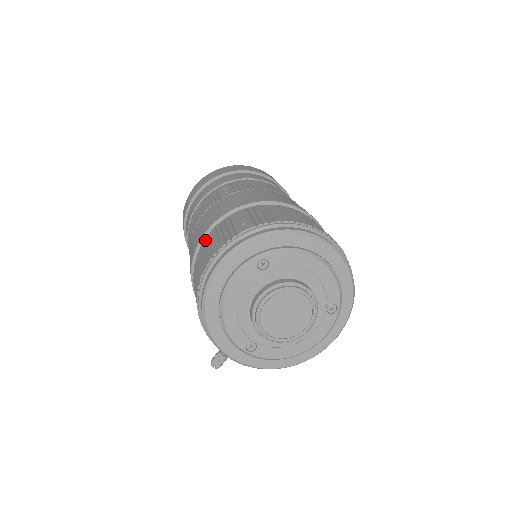
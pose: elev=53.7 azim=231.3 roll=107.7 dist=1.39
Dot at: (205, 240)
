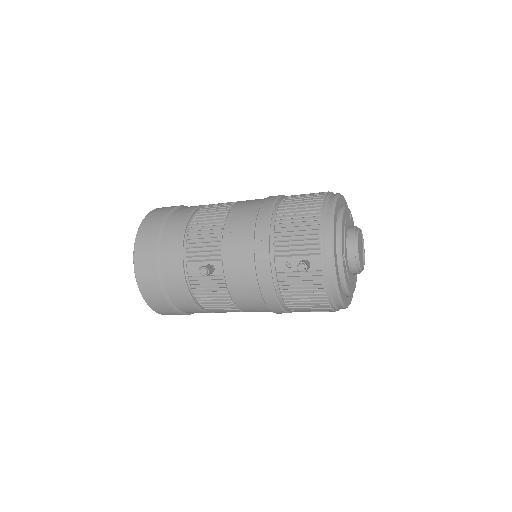
Dot at: occluded
